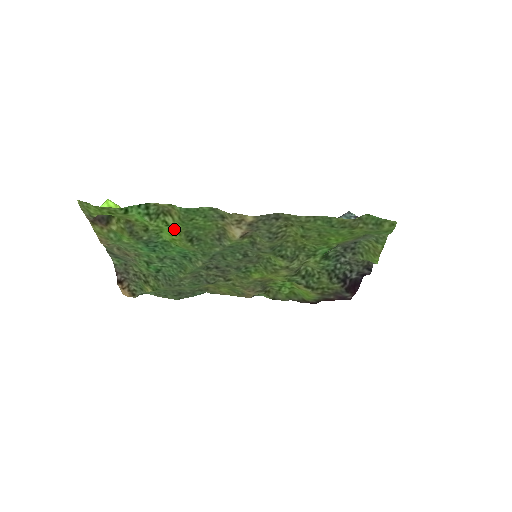
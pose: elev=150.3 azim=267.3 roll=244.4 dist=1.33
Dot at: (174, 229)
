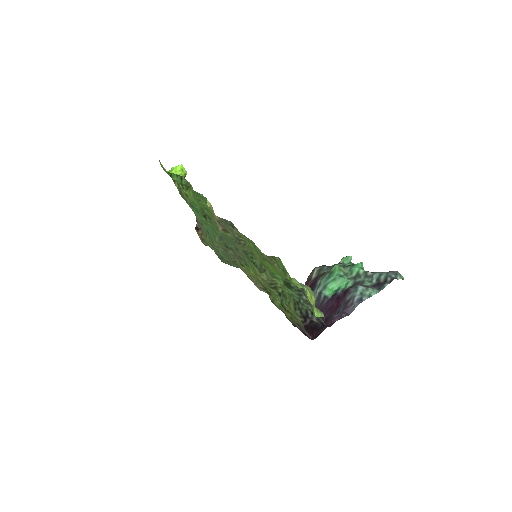
Dot at: (196, 203)
